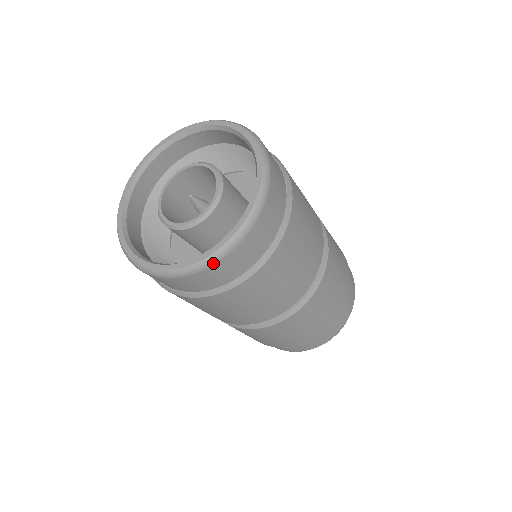
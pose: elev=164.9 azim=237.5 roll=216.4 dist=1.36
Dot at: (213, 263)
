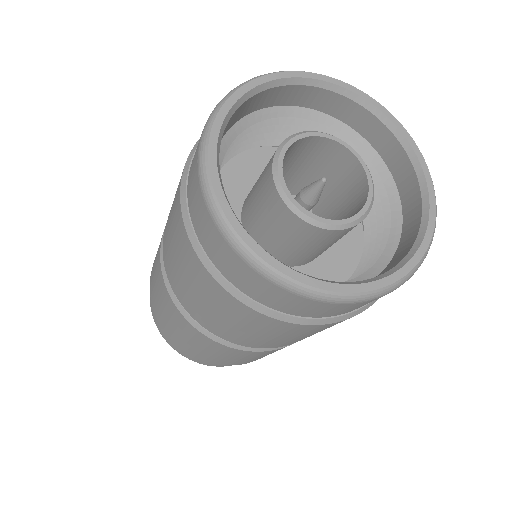
Dot at: occluded
